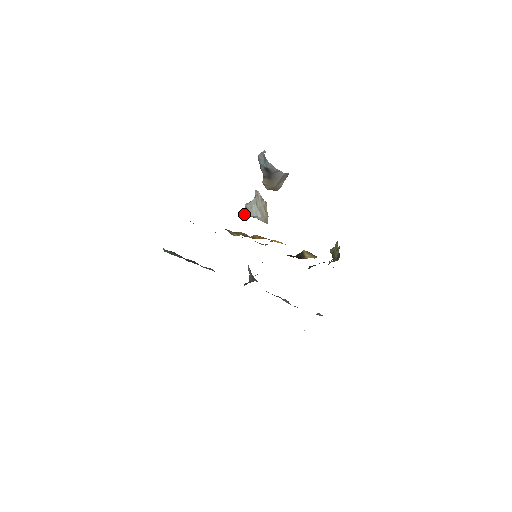
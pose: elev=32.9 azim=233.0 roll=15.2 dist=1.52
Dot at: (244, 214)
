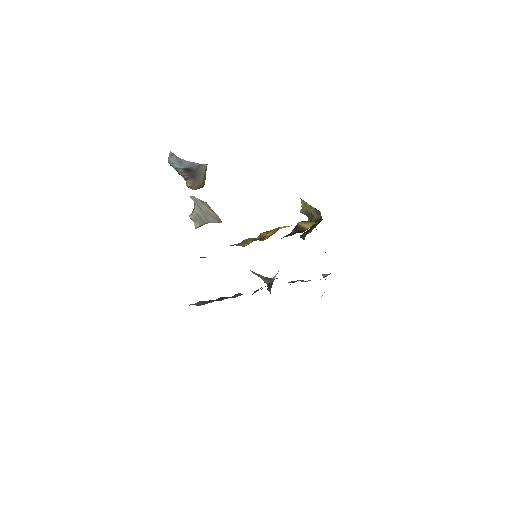
Dot at: (195, 226)
